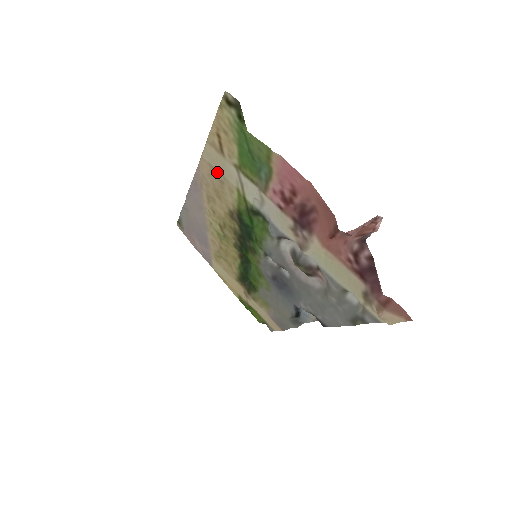
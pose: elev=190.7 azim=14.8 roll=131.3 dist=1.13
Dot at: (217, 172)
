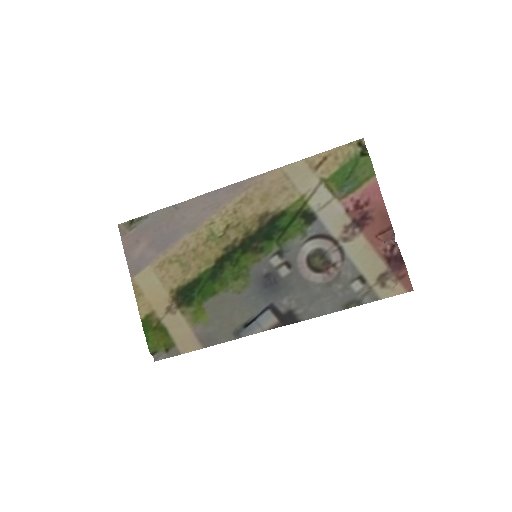
Dot at: (289, 181)
